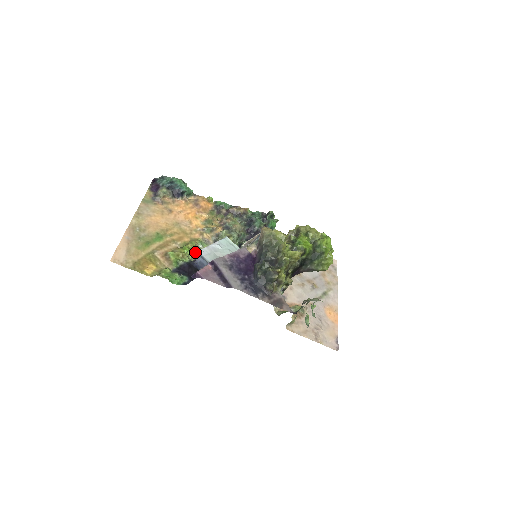
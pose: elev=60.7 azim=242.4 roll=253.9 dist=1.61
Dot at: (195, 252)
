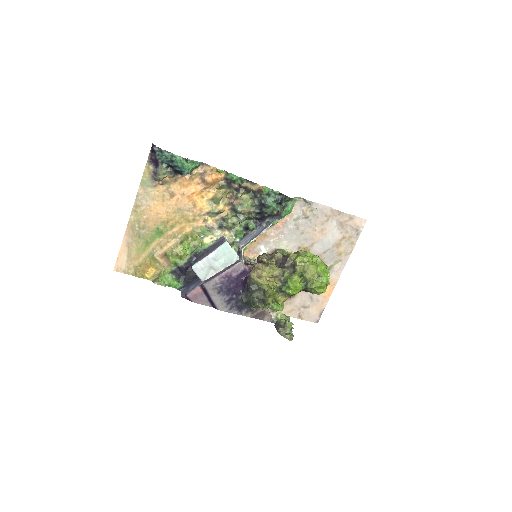
Dot at: (195, 248)
